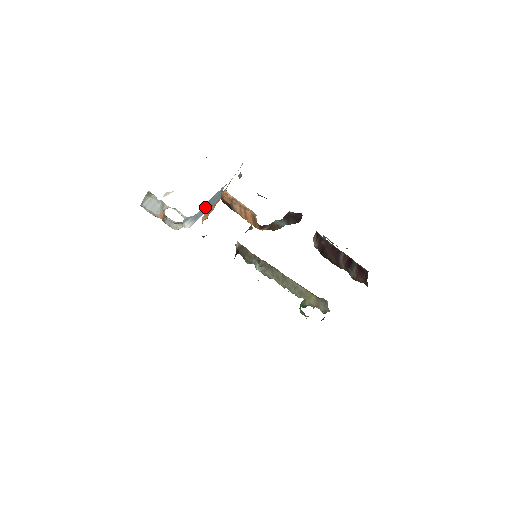
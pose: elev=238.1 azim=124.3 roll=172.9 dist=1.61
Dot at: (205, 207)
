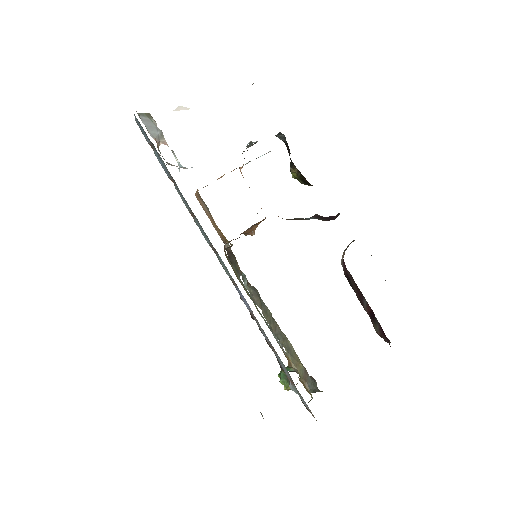
Dot at: occluded
